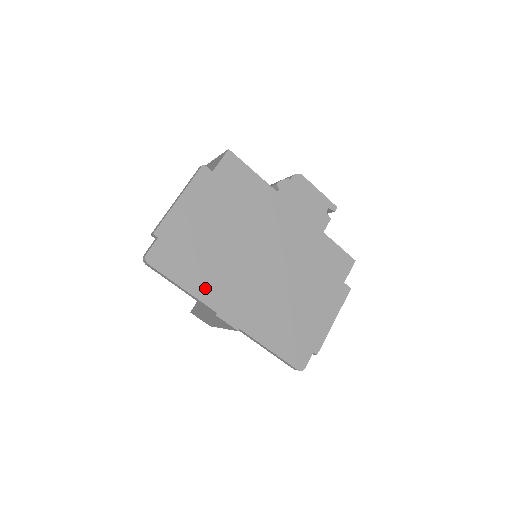
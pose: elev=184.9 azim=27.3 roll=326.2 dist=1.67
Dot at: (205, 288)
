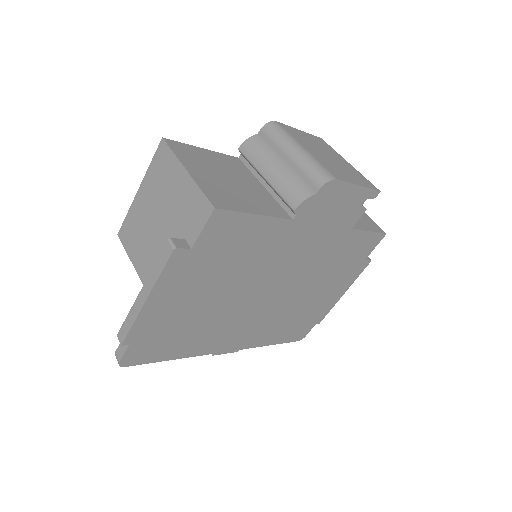
Dot at: (197, 347)
